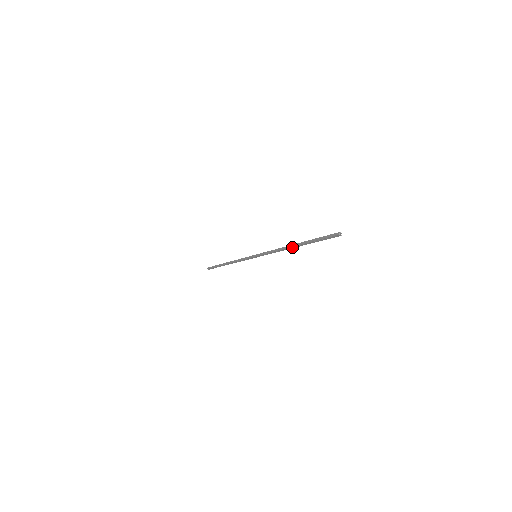
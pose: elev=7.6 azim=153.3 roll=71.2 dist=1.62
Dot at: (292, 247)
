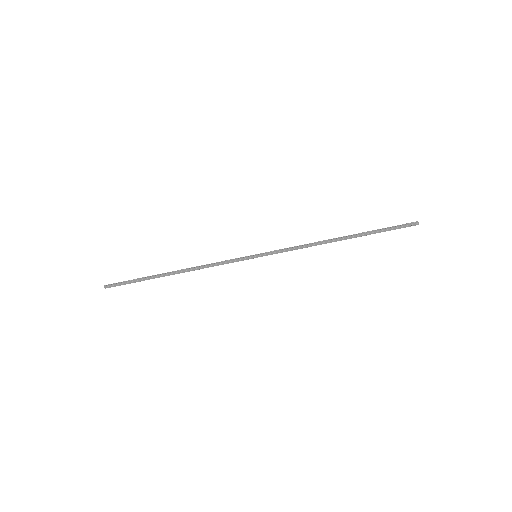
Dot at: (338, 238)
